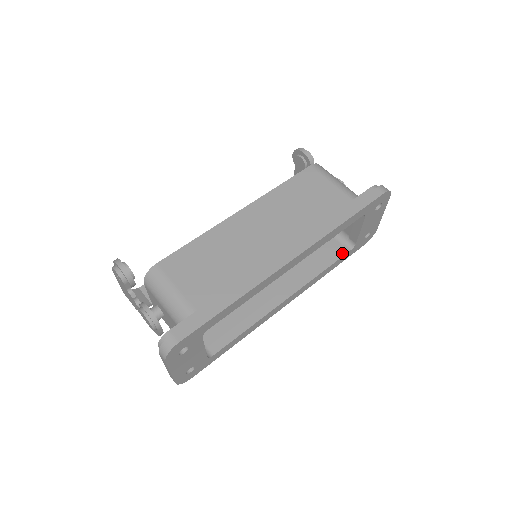
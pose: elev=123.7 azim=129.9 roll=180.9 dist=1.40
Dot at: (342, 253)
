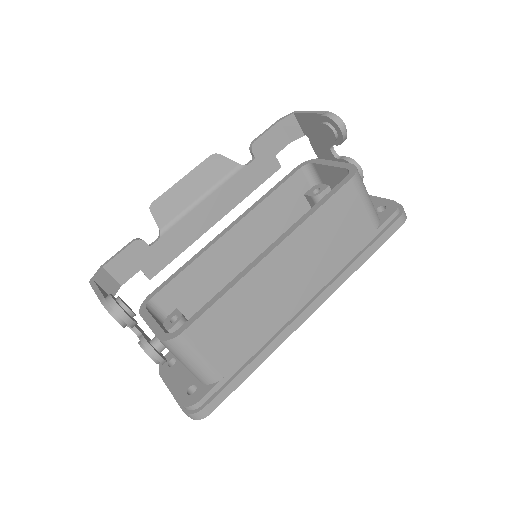
Dot at: occluded
